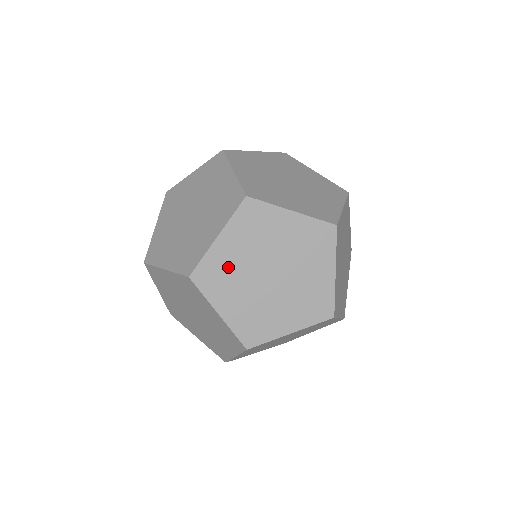
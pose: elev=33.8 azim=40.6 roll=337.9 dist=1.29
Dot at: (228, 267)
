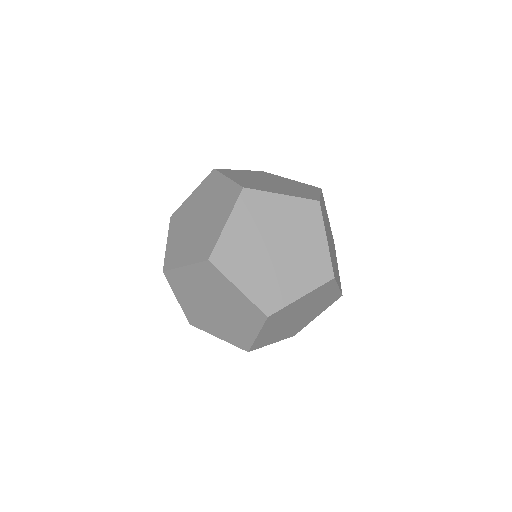
Dot at: (239, 247)
